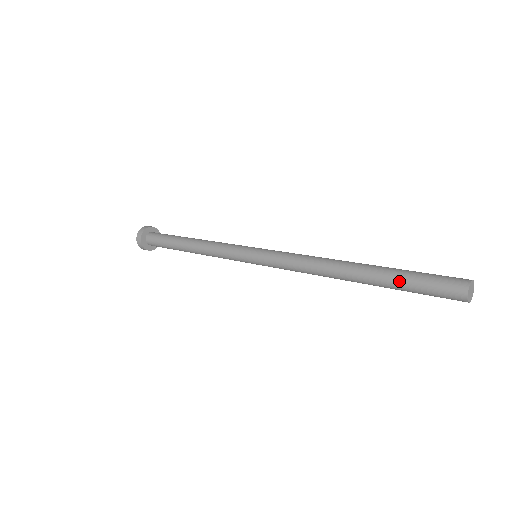
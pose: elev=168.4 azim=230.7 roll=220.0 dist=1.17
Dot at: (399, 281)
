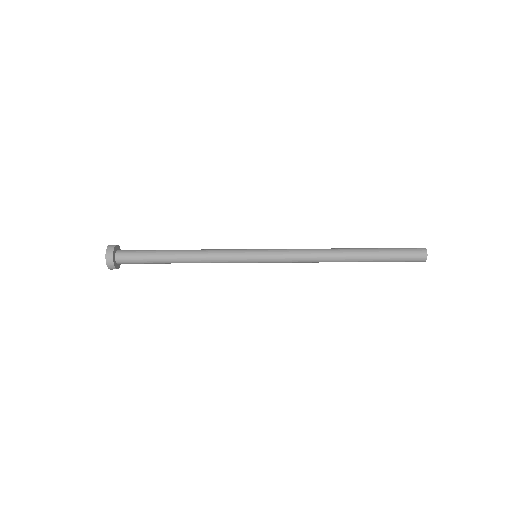
Dot at: (384, 256)
